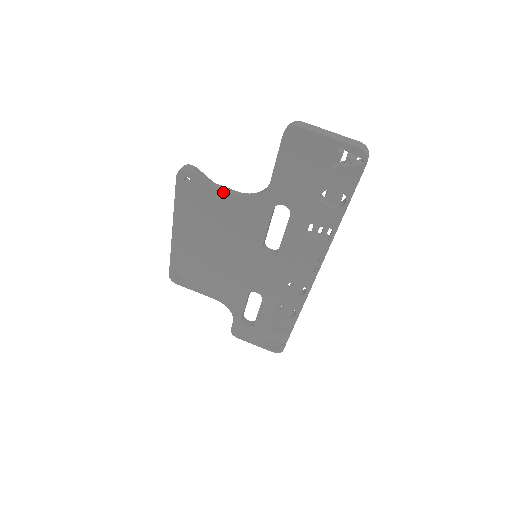
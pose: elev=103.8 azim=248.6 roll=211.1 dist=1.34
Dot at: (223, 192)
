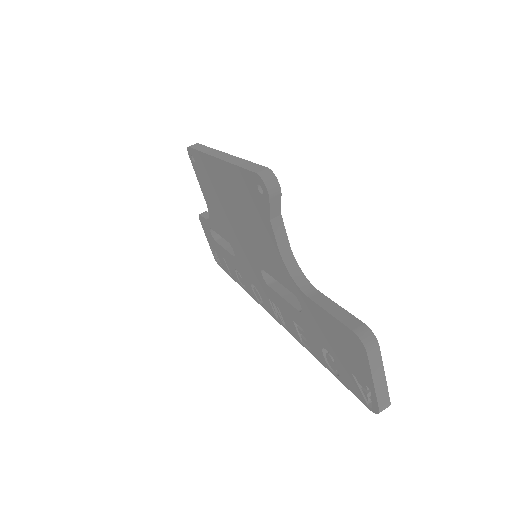
Dot at: (276, 235)
